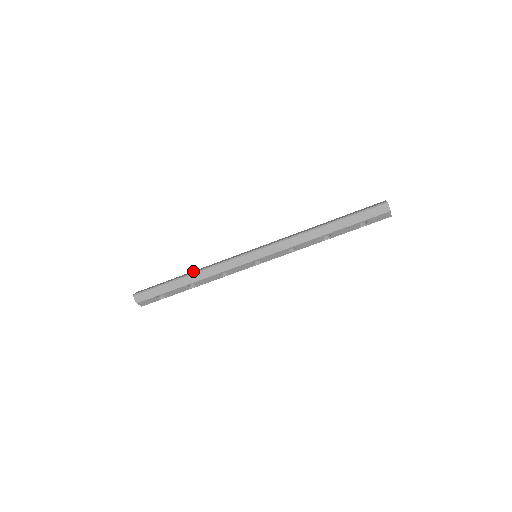
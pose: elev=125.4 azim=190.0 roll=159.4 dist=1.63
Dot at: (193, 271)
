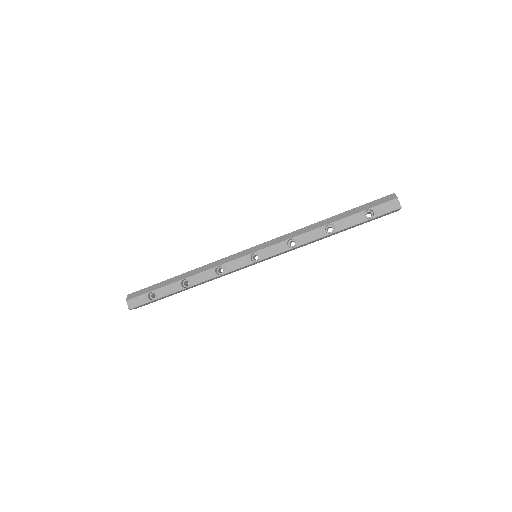
Dot at: occluded
